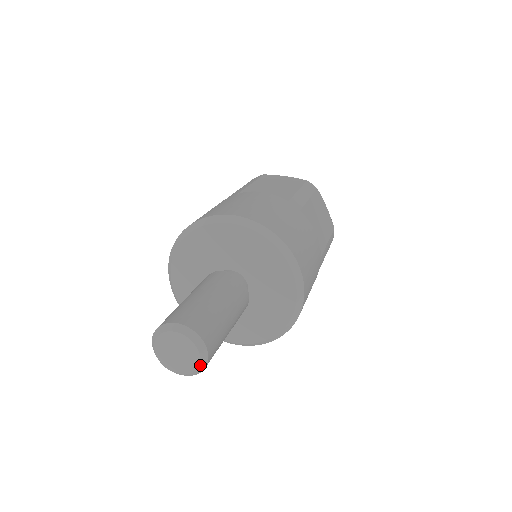
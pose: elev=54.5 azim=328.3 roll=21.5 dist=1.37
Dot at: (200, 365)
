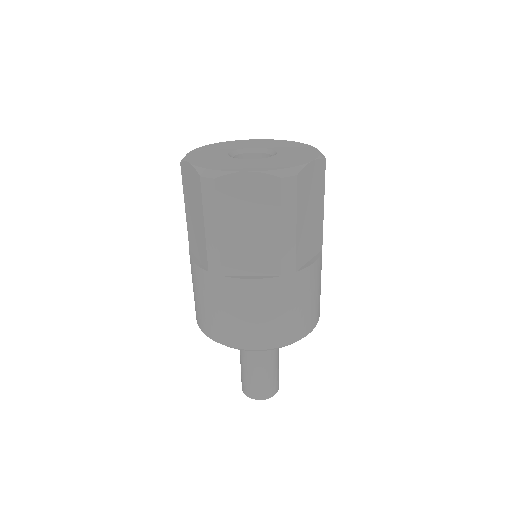
Dot at: occluded
